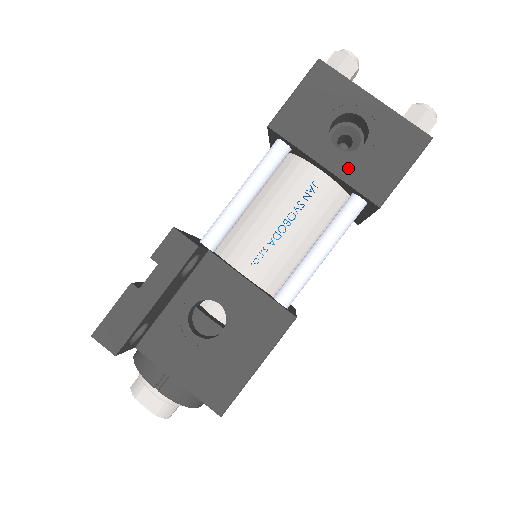
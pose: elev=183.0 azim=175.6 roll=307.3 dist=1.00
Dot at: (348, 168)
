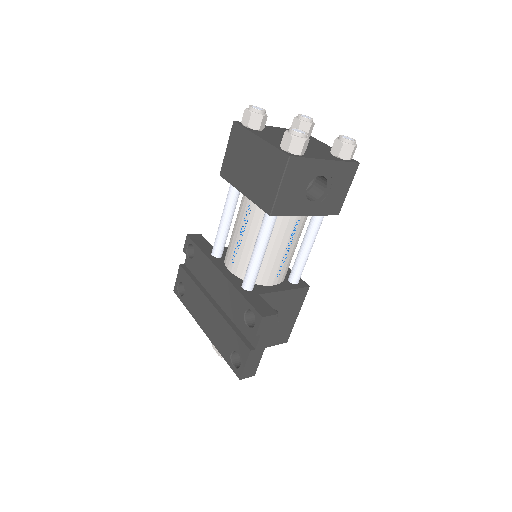
Dot at: (320, 208)
